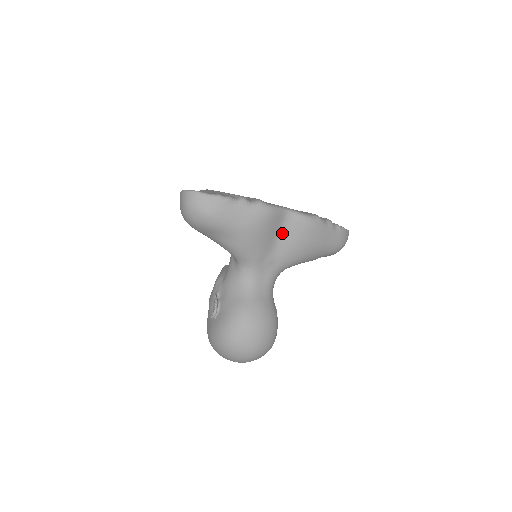
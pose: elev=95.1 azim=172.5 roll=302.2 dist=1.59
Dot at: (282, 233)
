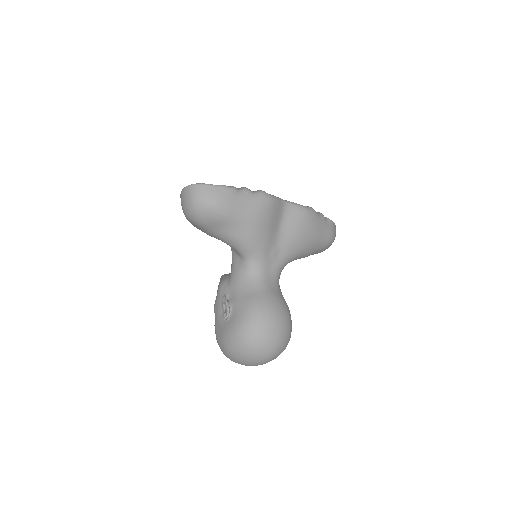
Dot at: (283, 224)
